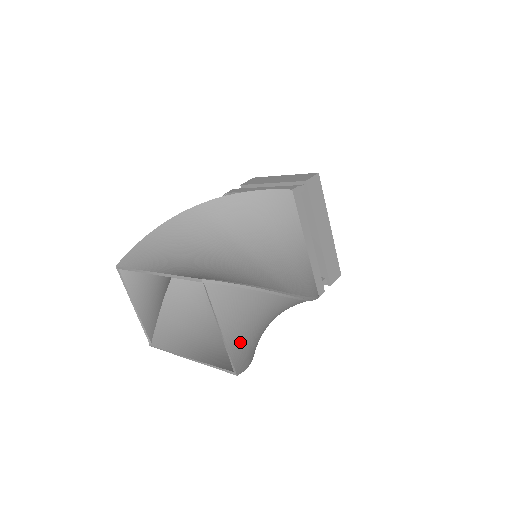
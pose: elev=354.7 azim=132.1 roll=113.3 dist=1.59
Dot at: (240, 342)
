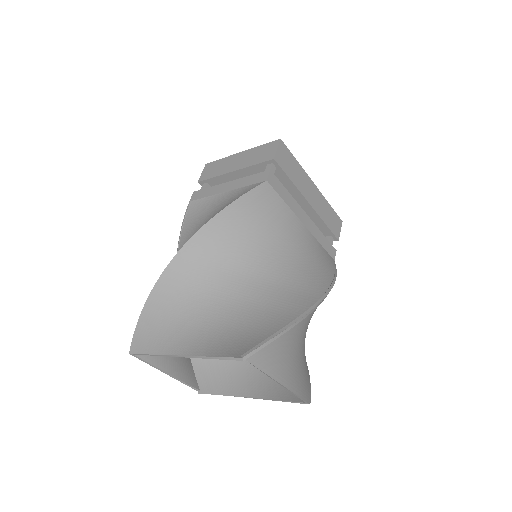
Dot at: (297, 373)
